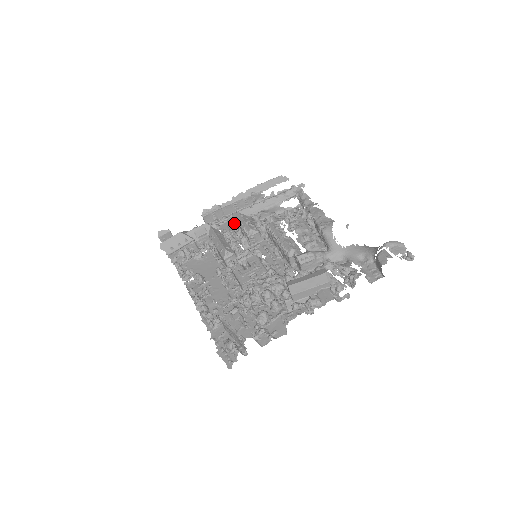
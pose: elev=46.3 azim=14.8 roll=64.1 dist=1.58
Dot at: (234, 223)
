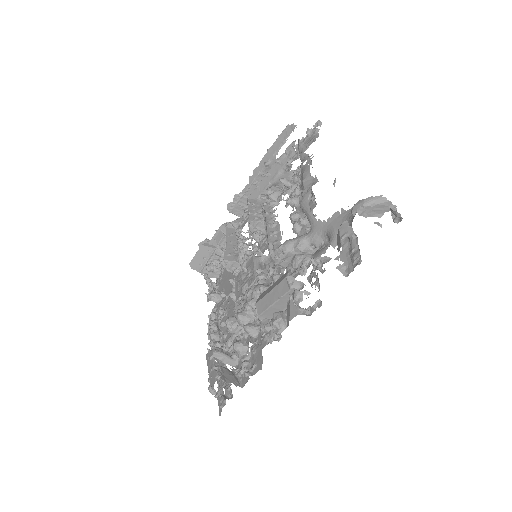
Dot at: occluded
